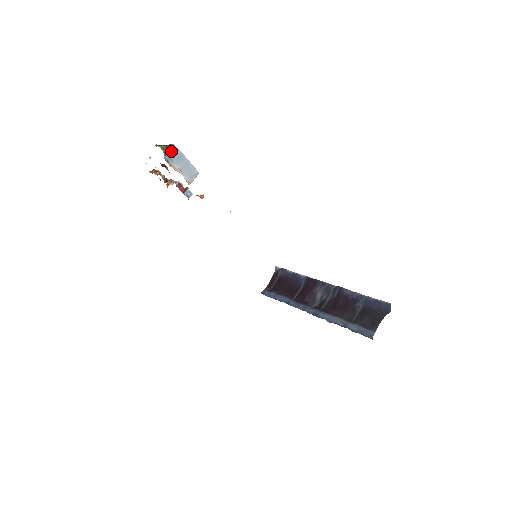
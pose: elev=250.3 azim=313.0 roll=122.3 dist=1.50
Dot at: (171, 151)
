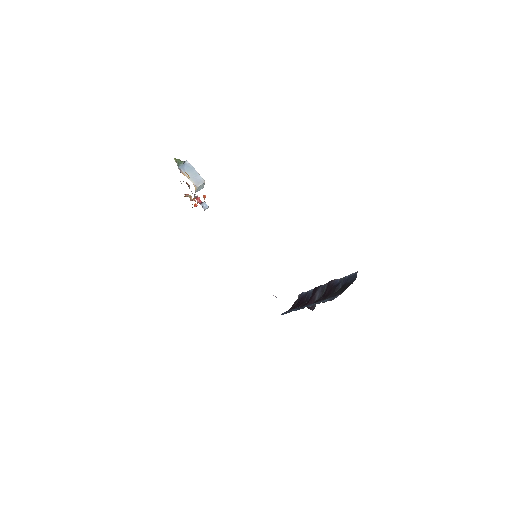
Dot at: (184, 164)
